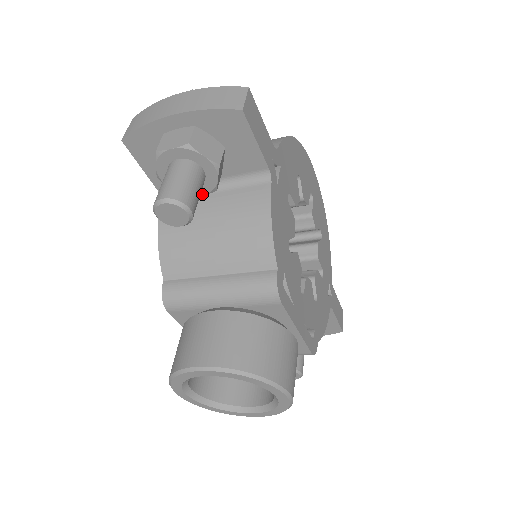
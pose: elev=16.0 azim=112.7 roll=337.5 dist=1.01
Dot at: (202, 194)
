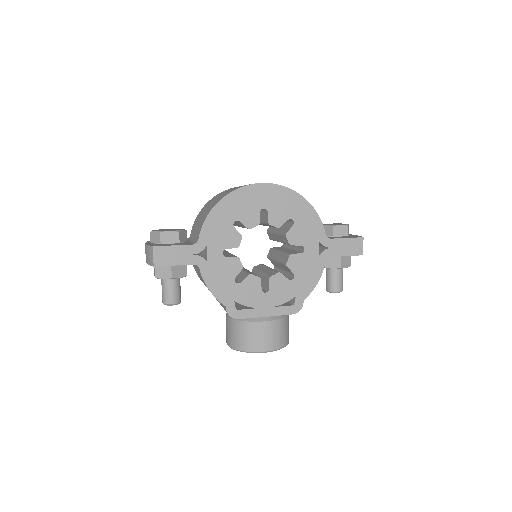
Dot at: occluded
